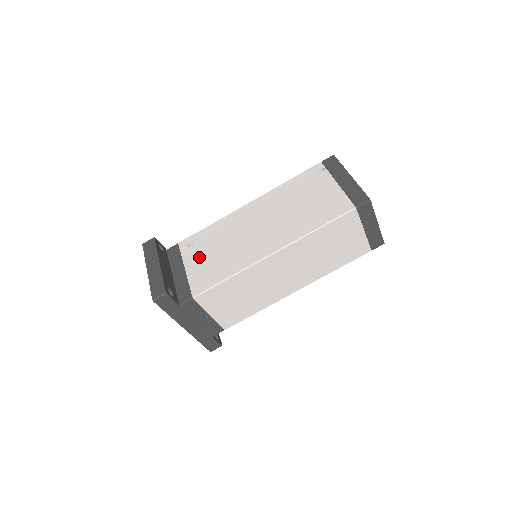
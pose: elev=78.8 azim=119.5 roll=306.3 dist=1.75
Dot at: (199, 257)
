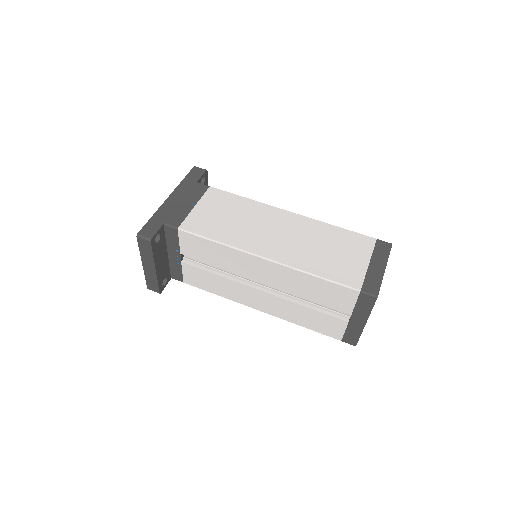
Dot at: occluded
